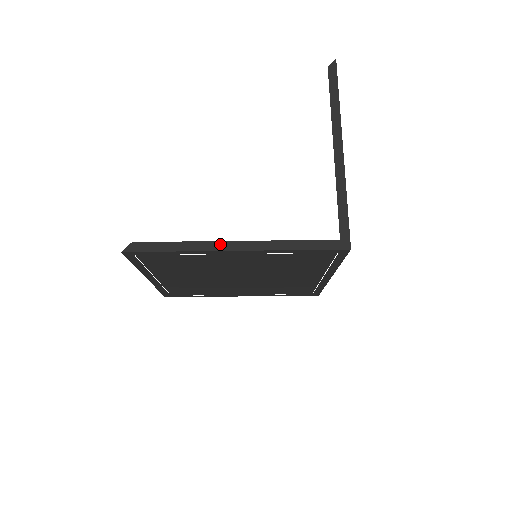
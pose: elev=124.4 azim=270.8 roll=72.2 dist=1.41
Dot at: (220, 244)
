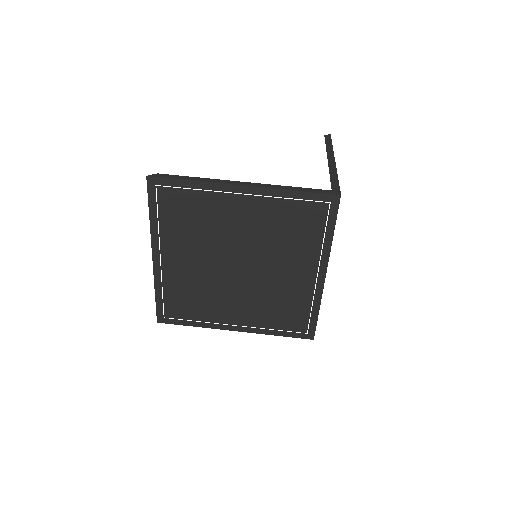
Dot at: (230, 181)
